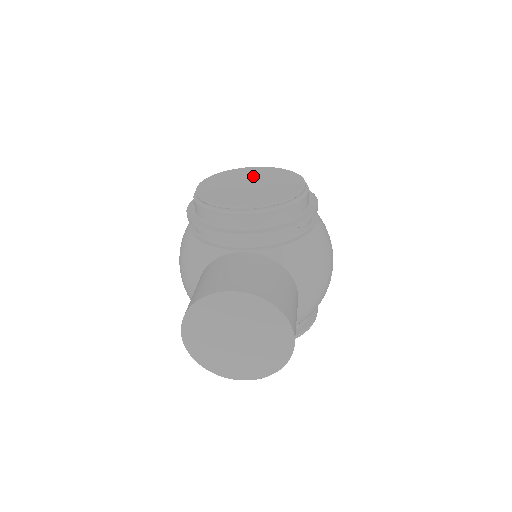
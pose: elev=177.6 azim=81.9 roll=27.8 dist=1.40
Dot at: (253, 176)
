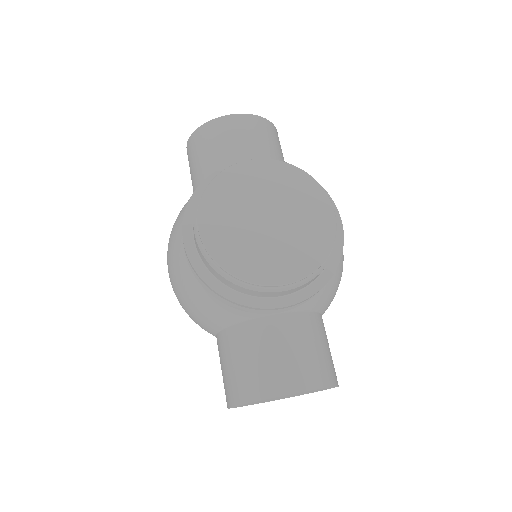
Dot at: (262, 192)
